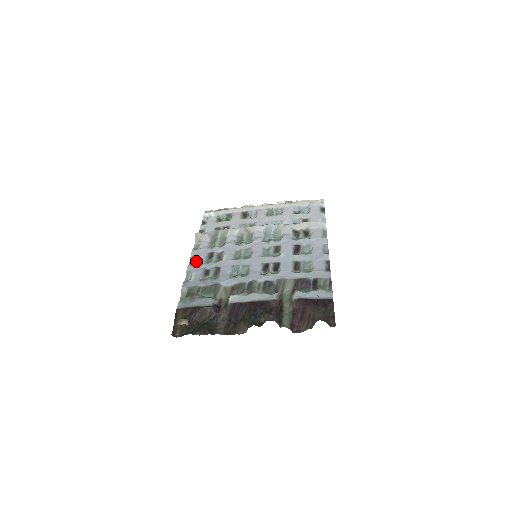
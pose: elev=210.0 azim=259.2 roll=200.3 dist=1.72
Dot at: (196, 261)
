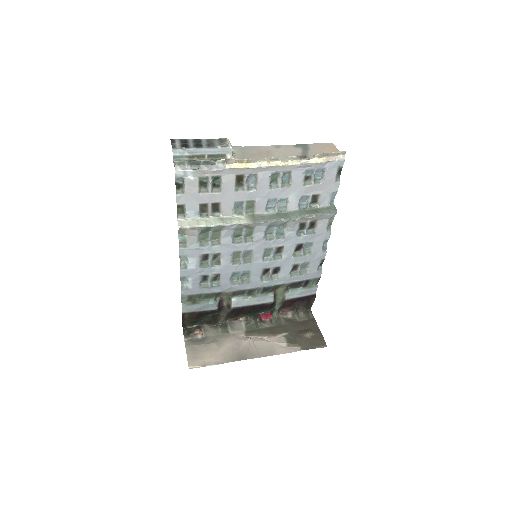
Dot at: (189, 265)
